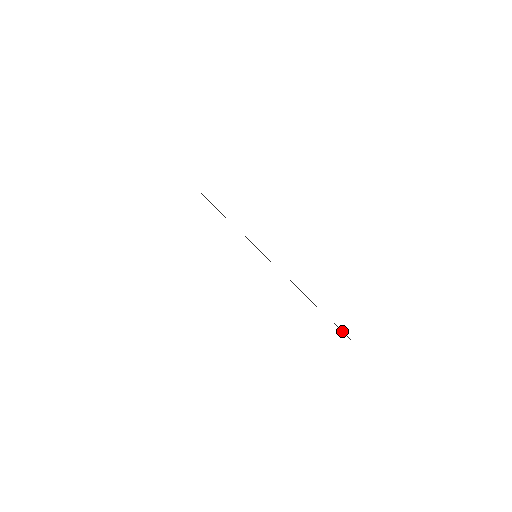
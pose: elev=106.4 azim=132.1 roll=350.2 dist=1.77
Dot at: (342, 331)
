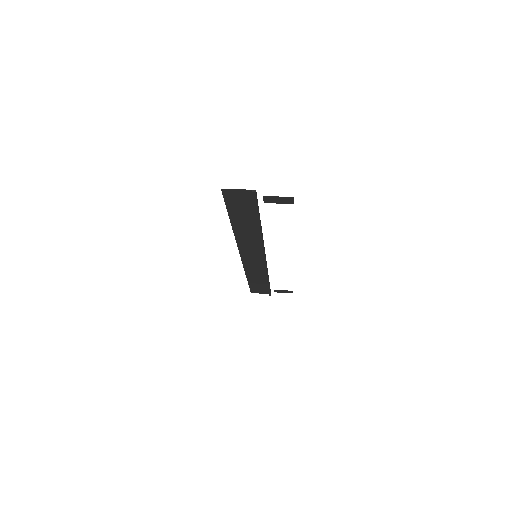
Dot at: (254, 198)
